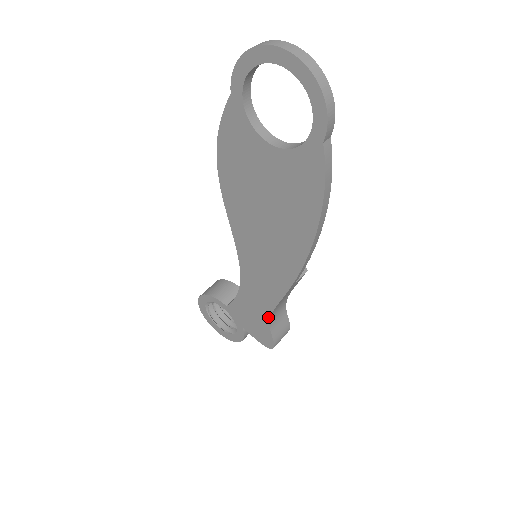
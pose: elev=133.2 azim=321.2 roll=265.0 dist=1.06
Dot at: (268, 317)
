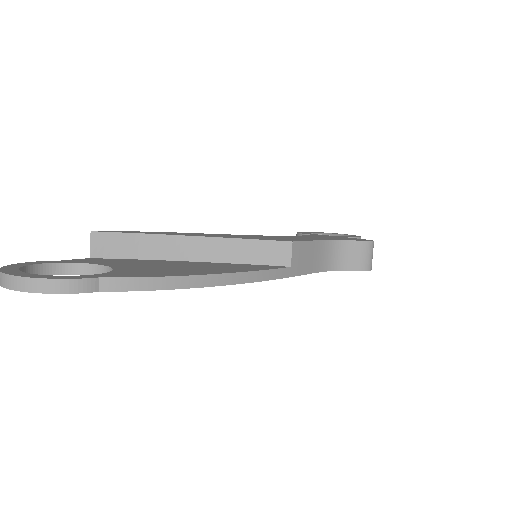
Dot at: (326, 271)
